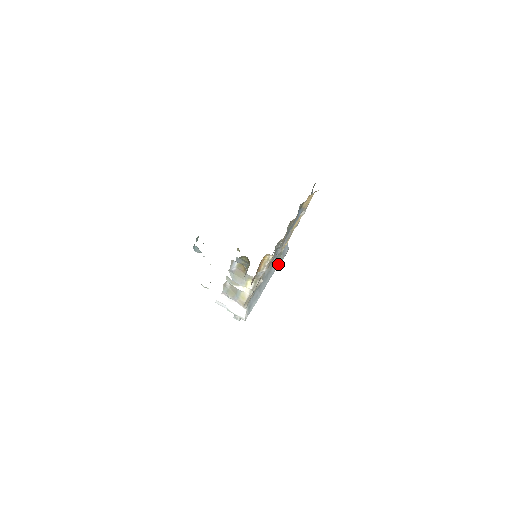
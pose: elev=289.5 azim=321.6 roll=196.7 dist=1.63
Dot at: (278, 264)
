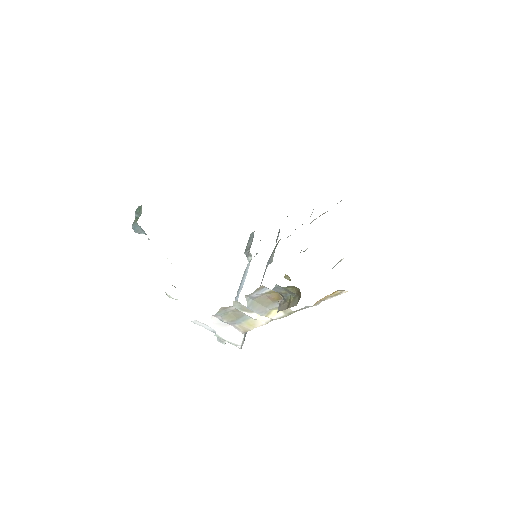
Dot at: (271, 259)
